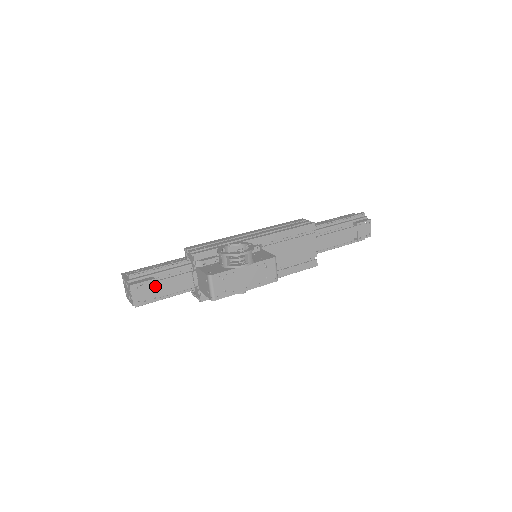
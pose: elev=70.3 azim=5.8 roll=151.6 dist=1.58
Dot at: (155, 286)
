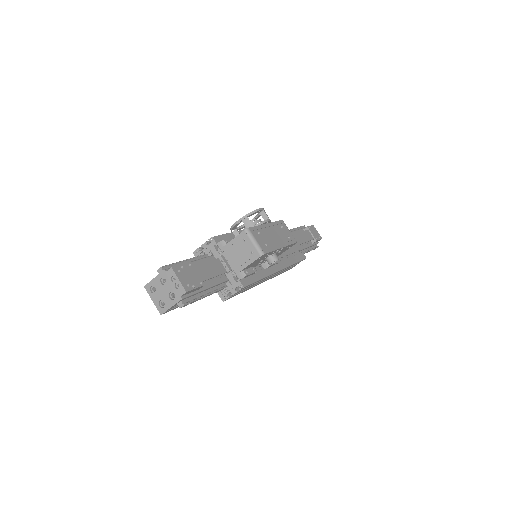
Dot at: (195, 270)
